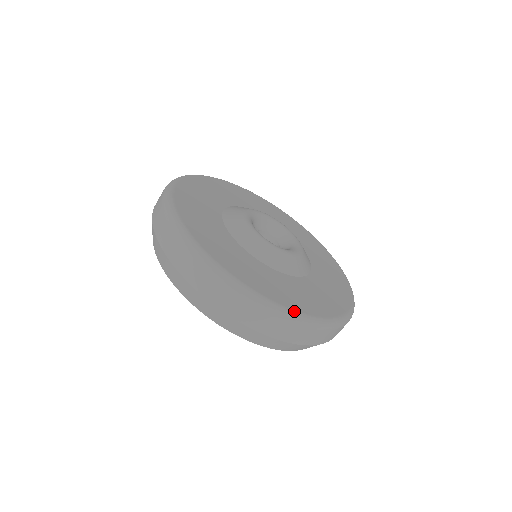
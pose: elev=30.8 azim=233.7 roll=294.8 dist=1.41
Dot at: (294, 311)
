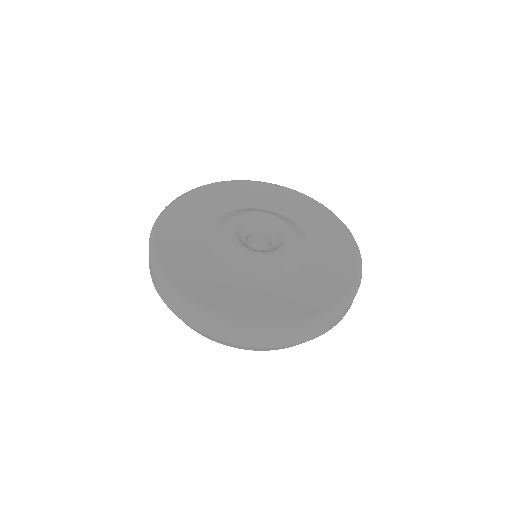
Dot at: (246, 322)
